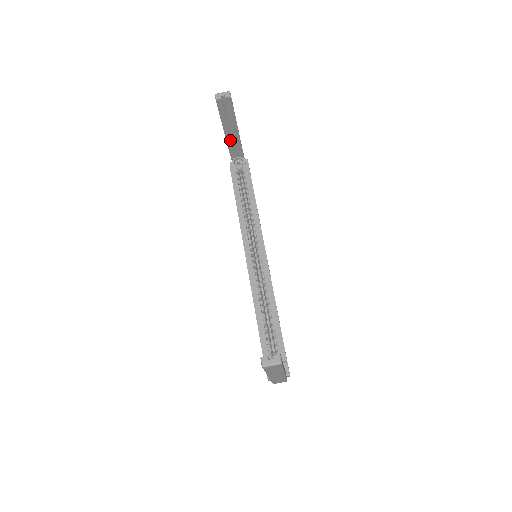
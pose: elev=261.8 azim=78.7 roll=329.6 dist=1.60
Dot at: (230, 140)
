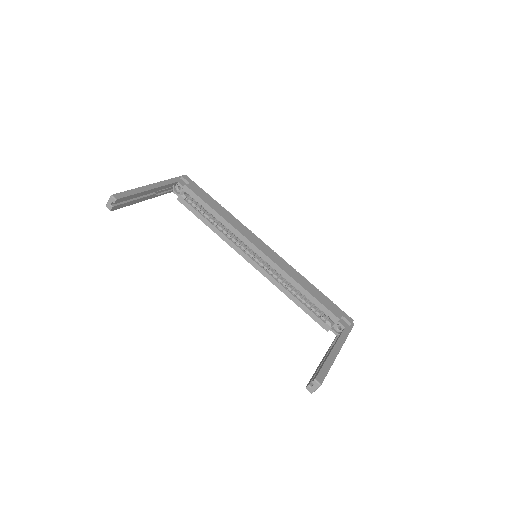
Dot at: (154, 195)
